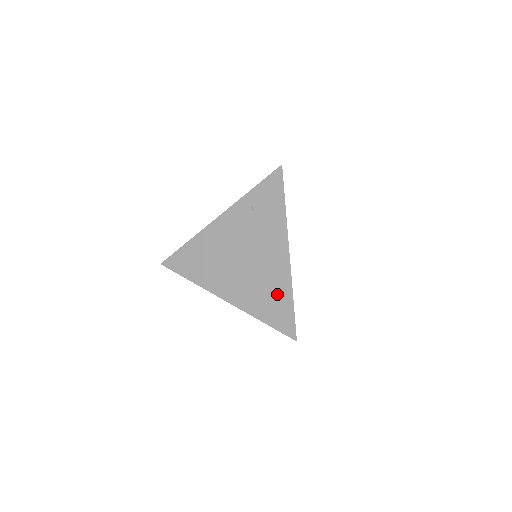
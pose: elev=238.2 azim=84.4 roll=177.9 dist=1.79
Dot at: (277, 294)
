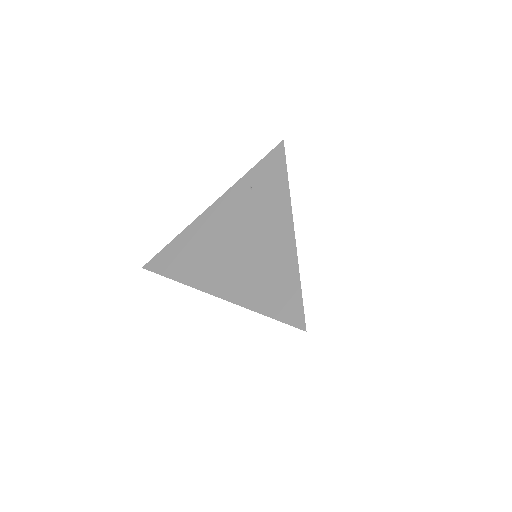
Dot at: (279, 276)
